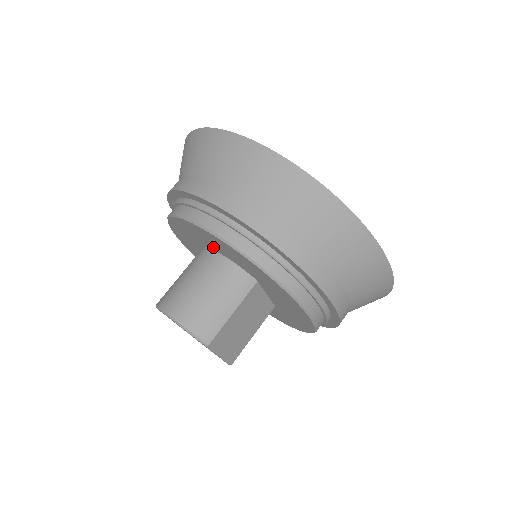
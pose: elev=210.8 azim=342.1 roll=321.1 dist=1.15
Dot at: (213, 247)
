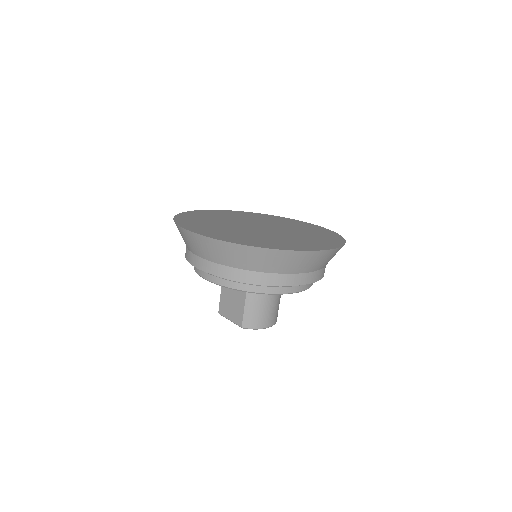
Dot at: occluded
